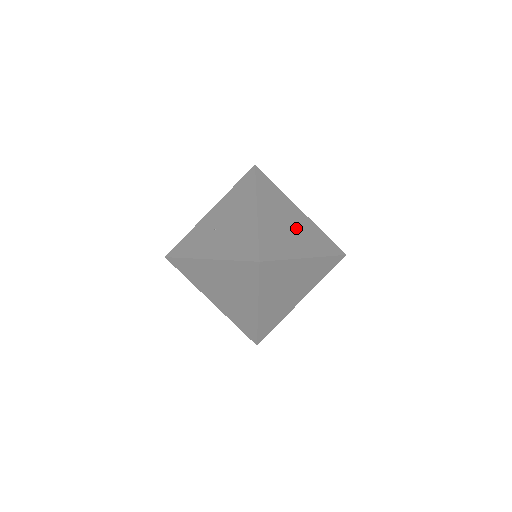
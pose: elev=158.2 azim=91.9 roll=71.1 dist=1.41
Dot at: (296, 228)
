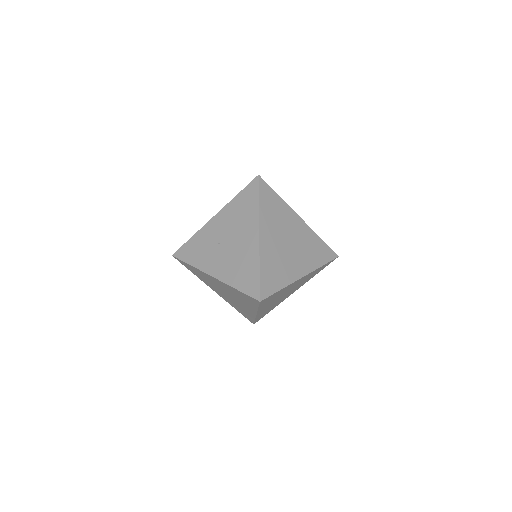
Dot at: (295, 244)
